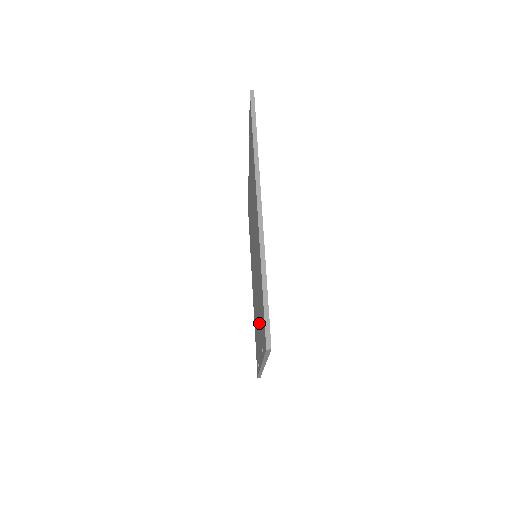
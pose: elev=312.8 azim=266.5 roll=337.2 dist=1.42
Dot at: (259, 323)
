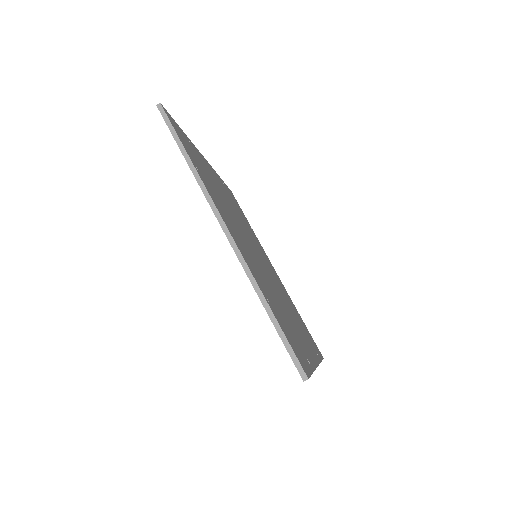
Dot at: occluded
